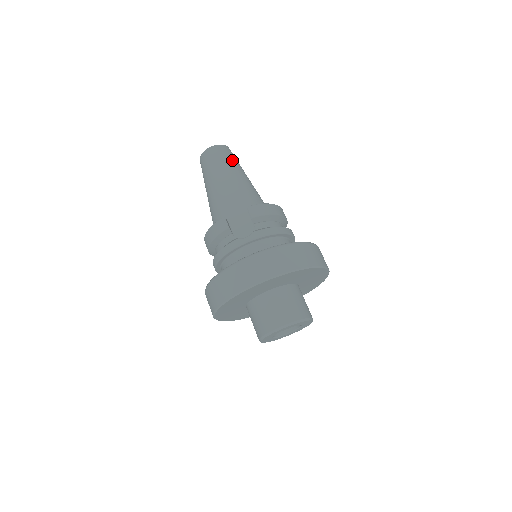
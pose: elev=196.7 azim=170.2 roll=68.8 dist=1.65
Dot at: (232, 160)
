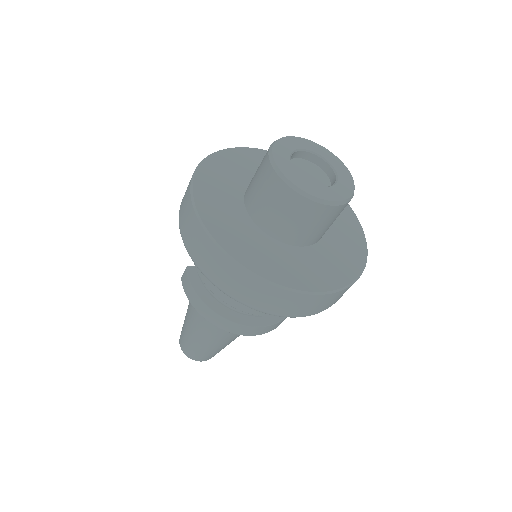
Dot at: occluded
